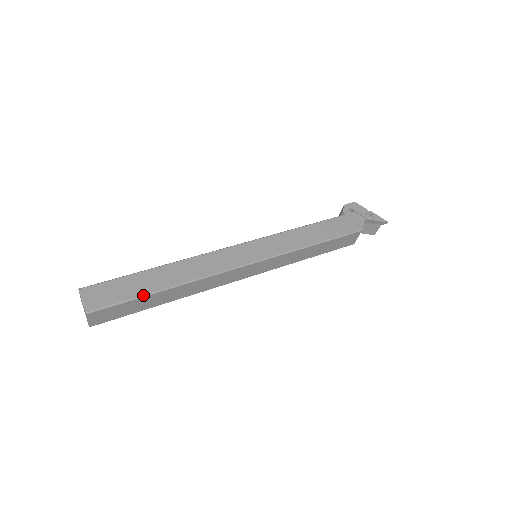
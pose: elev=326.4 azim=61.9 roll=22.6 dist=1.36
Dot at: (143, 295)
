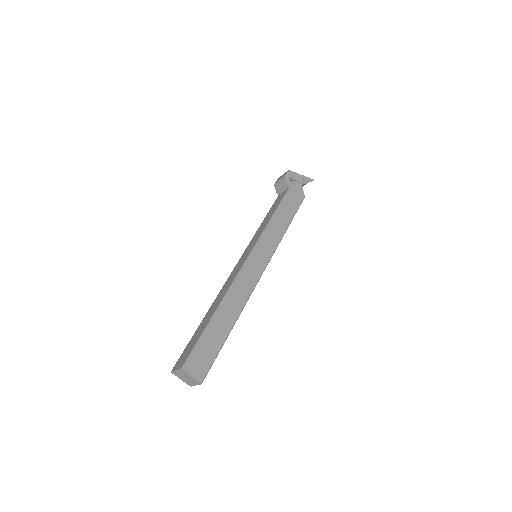
Dot at: (224, 342)
